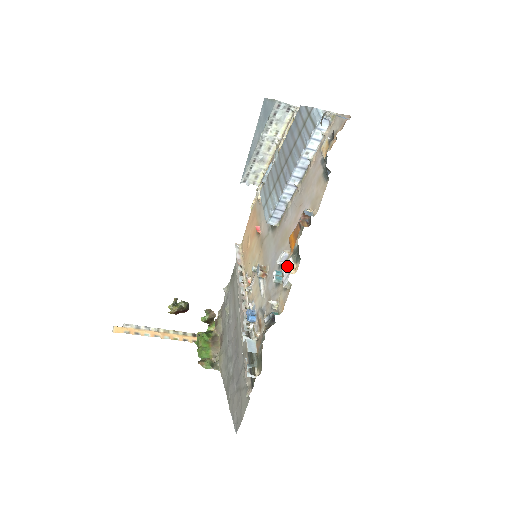
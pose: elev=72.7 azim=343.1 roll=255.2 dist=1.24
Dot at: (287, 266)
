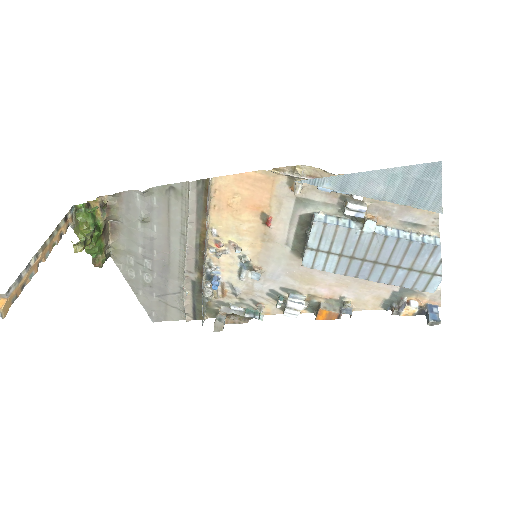
Dot at: (297, 308)
